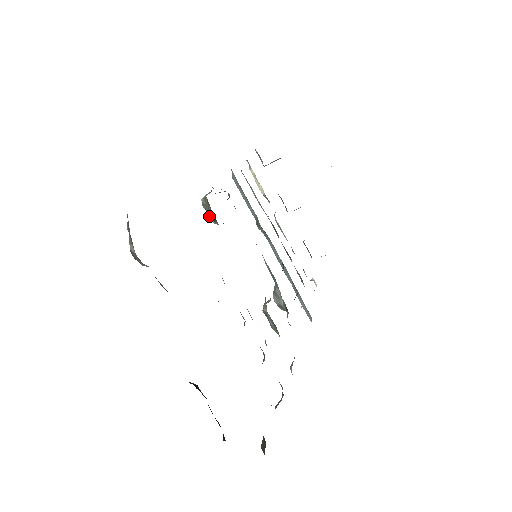
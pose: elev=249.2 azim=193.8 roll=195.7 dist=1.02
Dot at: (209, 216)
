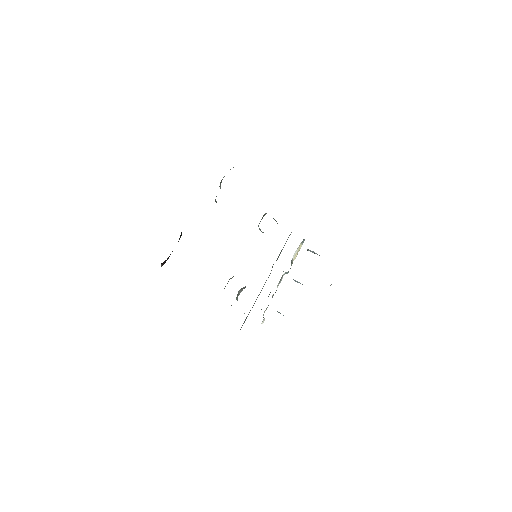
Dot at: occluded
